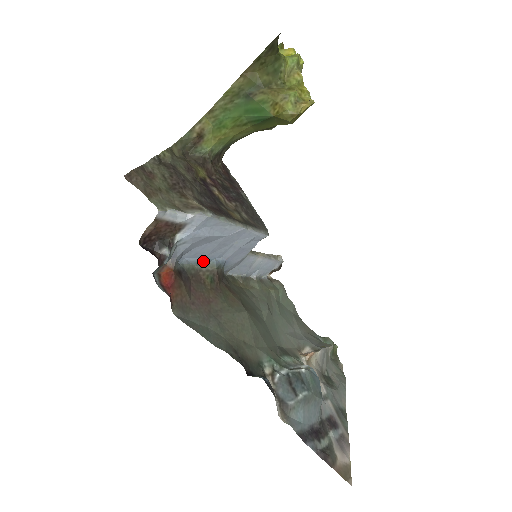
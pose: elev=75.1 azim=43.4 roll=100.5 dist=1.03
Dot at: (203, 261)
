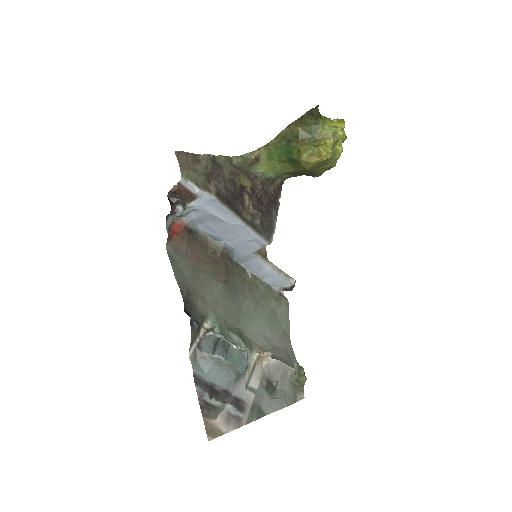
Dot at: (215, 237)
